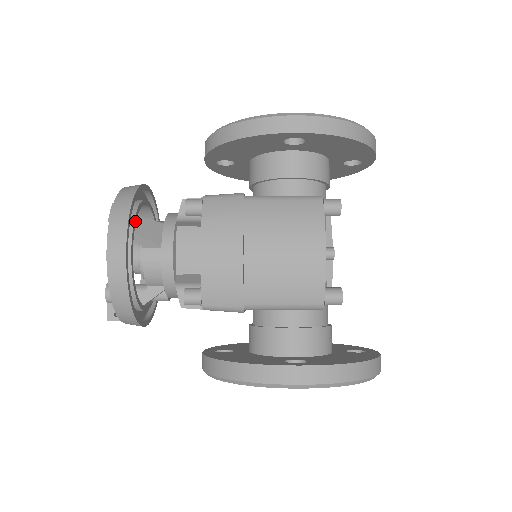
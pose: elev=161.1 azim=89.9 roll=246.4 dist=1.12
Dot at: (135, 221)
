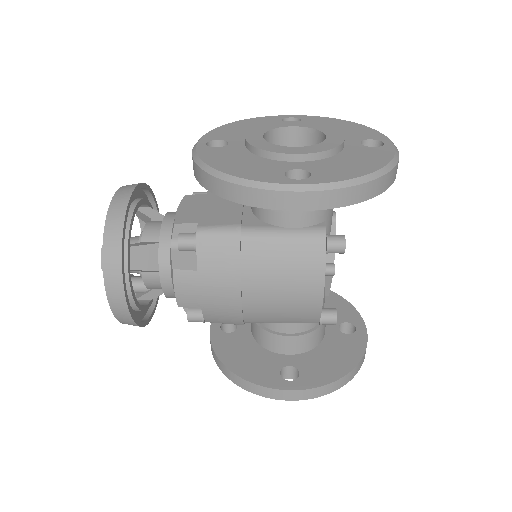
Dot at: (128, 257)
